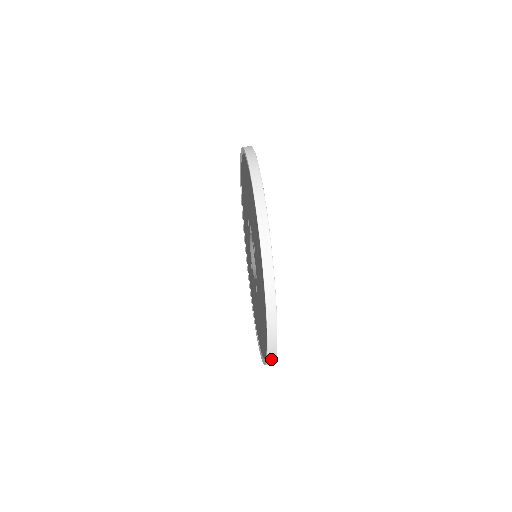
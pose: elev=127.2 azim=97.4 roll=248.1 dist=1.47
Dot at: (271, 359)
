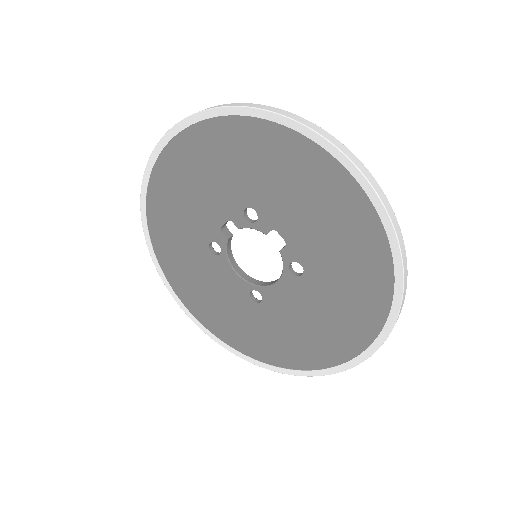
Dot at: (402, 249)
